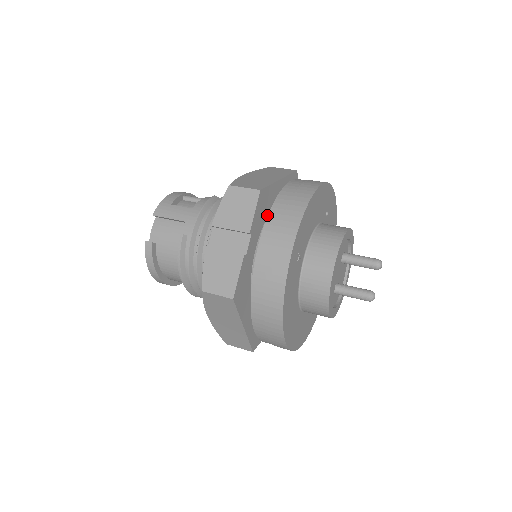
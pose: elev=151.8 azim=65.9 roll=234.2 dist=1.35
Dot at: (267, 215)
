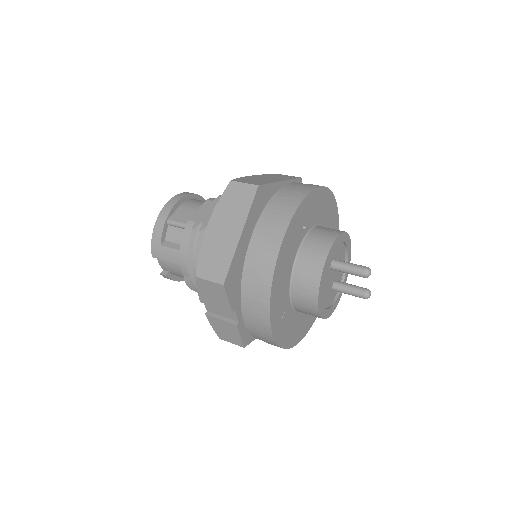
Dot at: occluded
